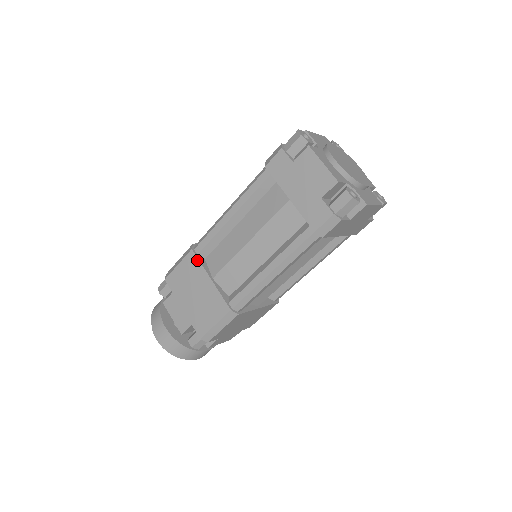
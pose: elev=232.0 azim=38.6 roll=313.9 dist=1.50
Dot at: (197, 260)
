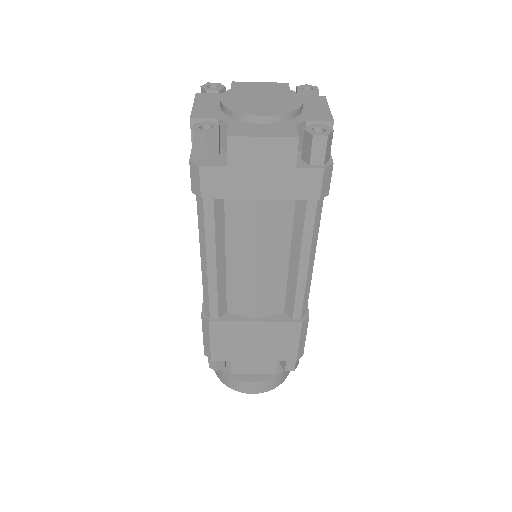
Dot at: (225, 323)
